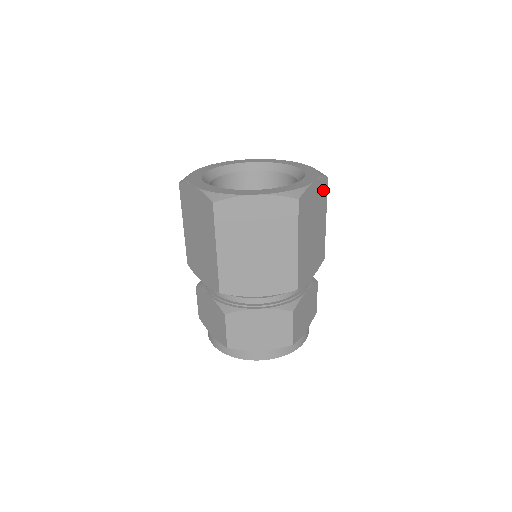
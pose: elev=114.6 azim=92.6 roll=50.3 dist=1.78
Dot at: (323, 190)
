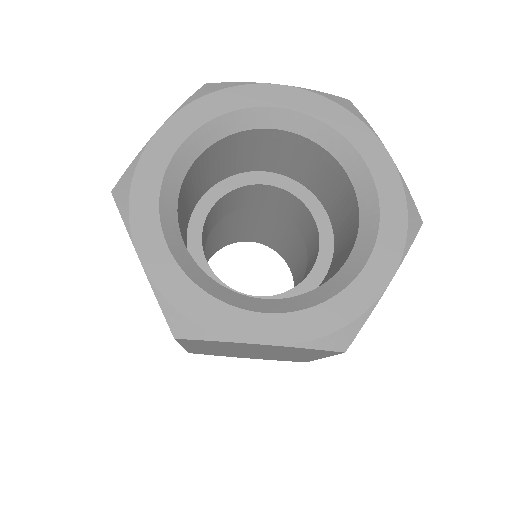
Dot at: occluded
